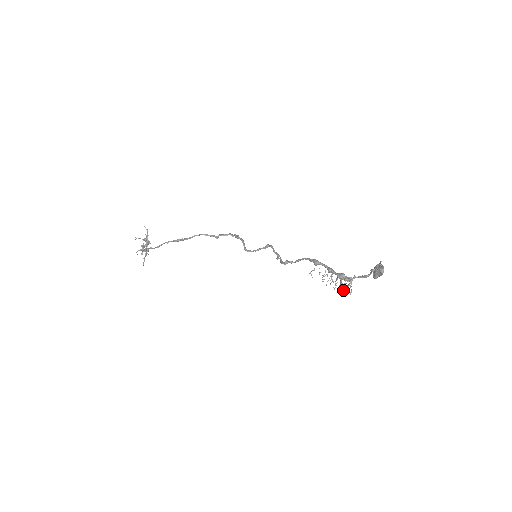
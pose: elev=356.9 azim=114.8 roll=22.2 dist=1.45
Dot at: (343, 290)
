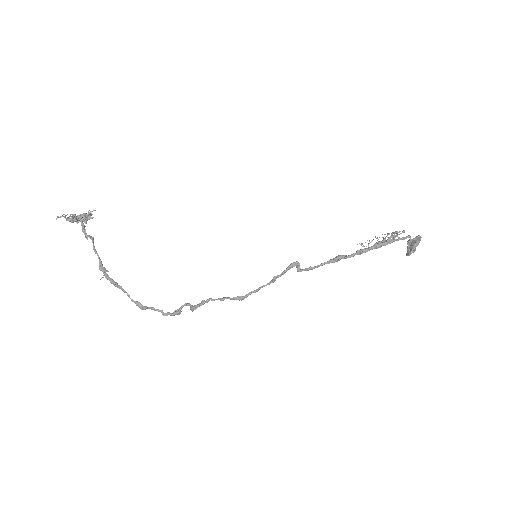
Dot at: (393, 236)
